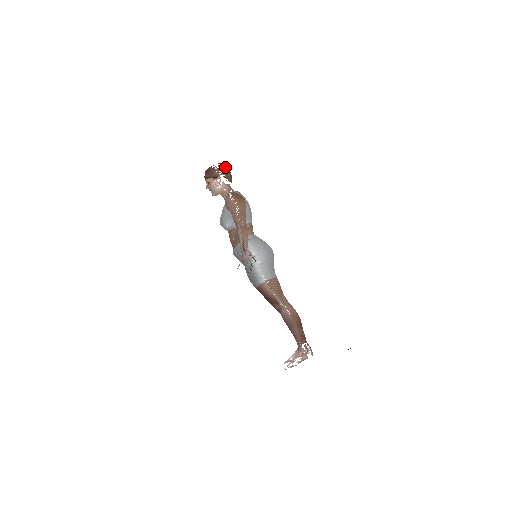
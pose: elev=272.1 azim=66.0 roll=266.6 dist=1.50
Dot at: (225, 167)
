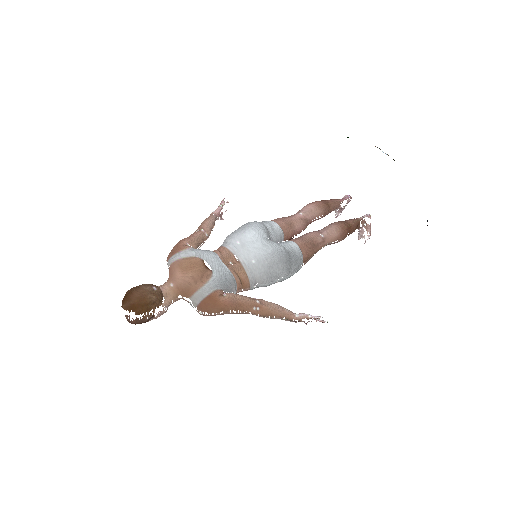
Dot at: (142, 305)
